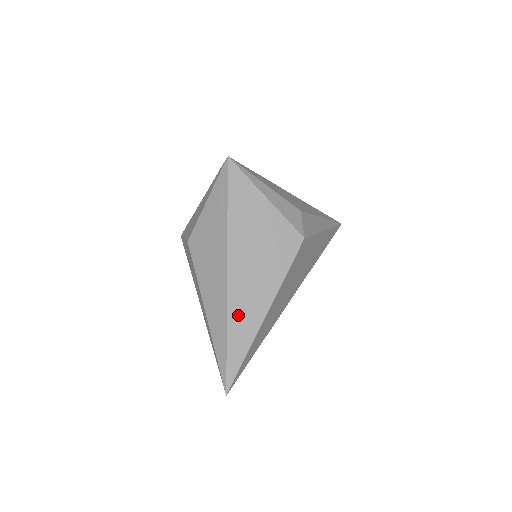
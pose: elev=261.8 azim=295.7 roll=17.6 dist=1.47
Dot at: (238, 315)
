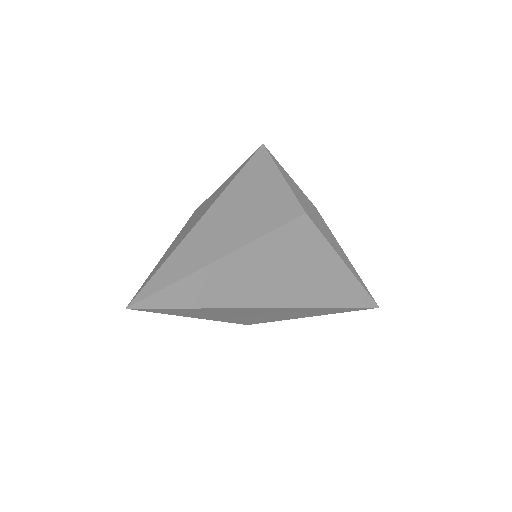
Dot at: (195, 243)
